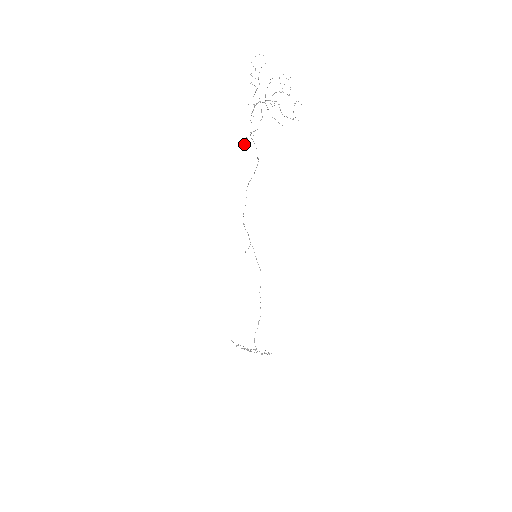
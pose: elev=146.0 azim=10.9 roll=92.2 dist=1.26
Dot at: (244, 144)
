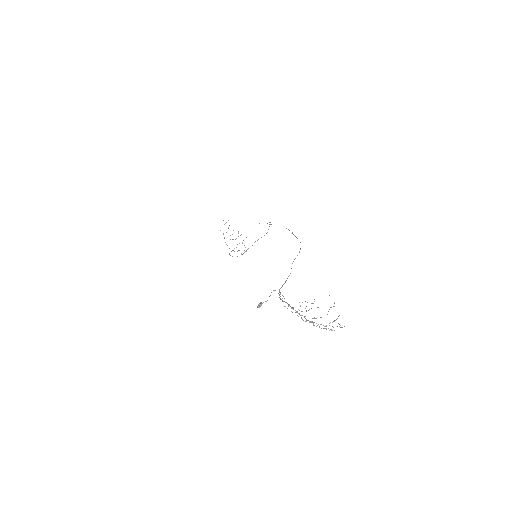
Dot at: (259, 307)
